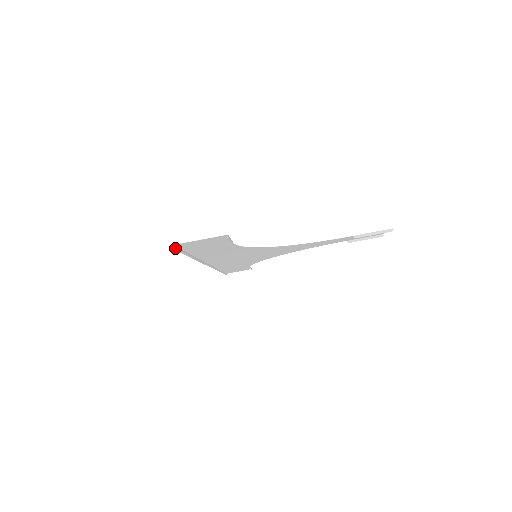
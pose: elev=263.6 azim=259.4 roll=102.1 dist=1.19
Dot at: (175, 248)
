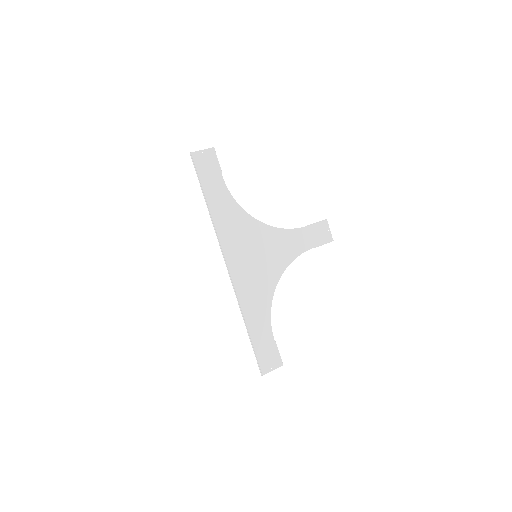
Dot at: (191, 155)
